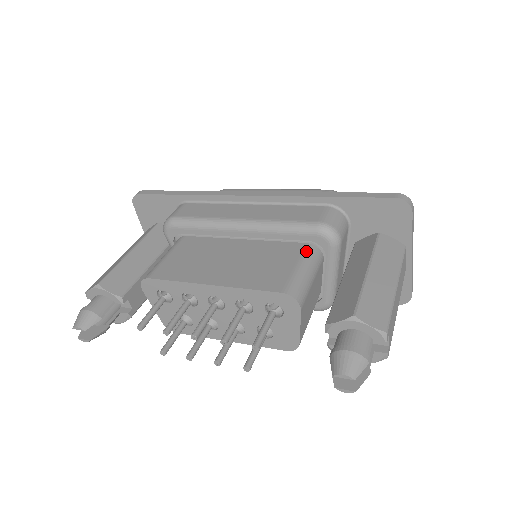
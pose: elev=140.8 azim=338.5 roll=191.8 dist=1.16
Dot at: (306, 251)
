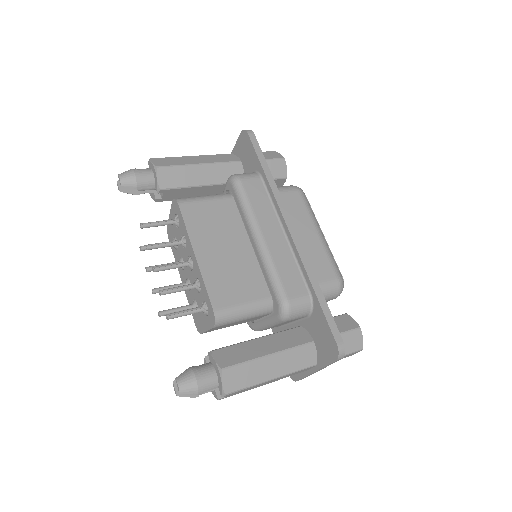
Dot at: (263, 301)
